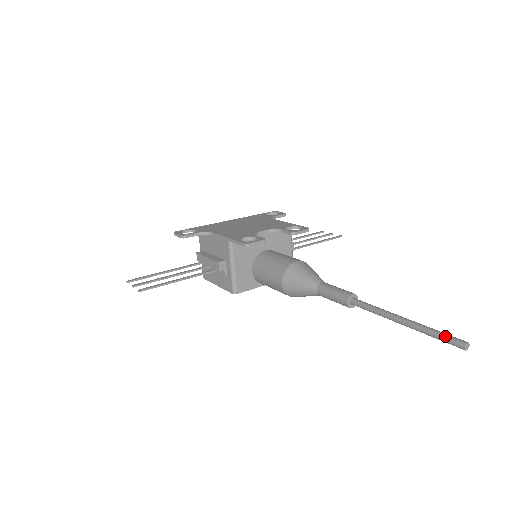
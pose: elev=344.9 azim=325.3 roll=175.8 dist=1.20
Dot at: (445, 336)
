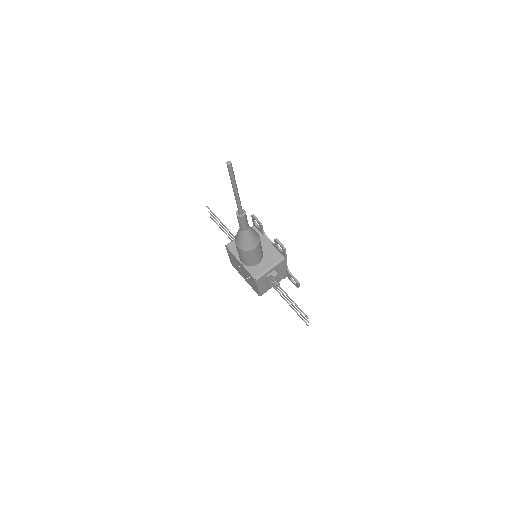
Dot at: (232, 169)
